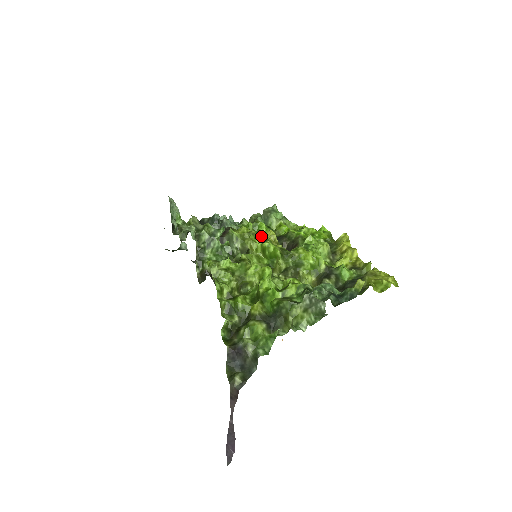
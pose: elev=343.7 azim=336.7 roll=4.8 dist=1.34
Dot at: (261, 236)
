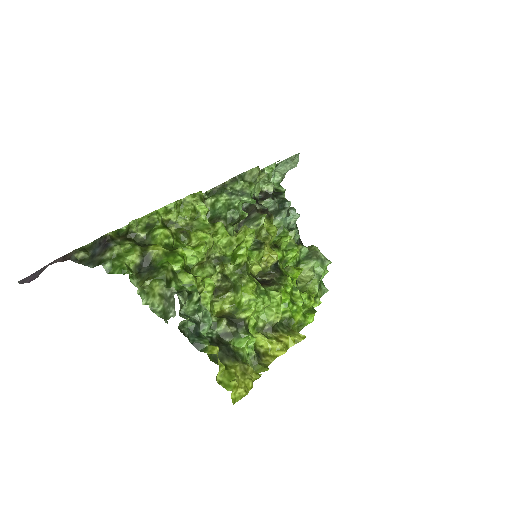
Dot at: (264, 244)
